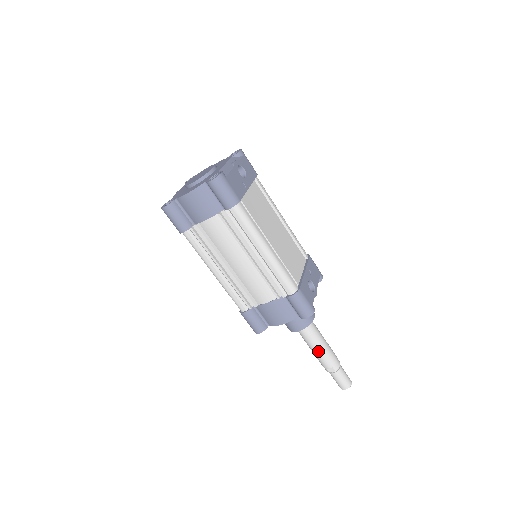
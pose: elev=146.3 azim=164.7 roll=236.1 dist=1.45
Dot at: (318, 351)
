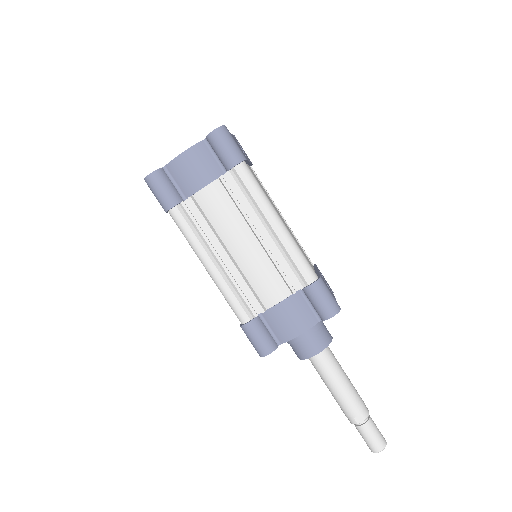
Dot at: (341, 388)
